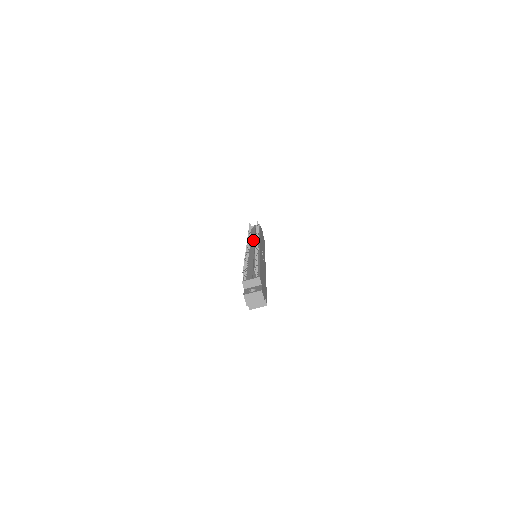
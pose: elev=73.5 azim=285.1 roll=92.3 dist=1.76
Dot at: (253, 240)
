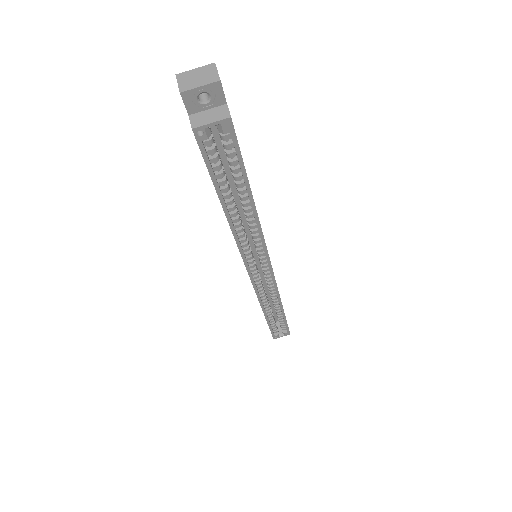
Dot at: occluded
